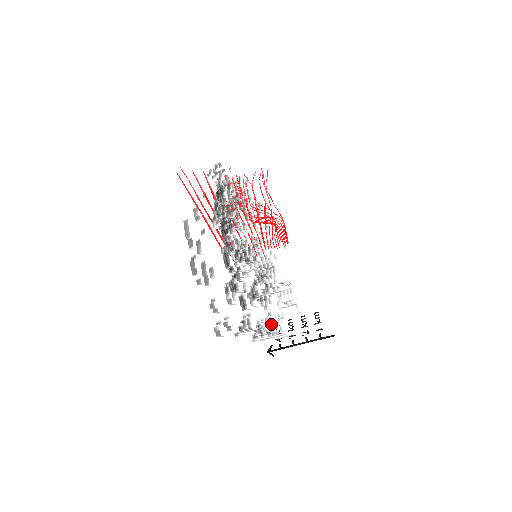
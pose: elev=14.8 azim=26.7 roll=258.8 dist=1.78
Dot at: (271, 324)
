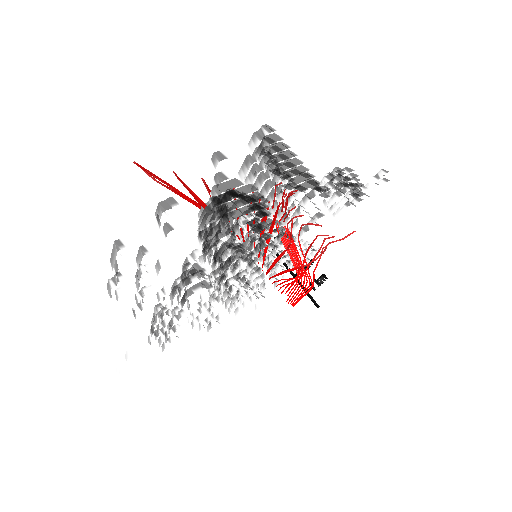
Dot at: (210, 328)
